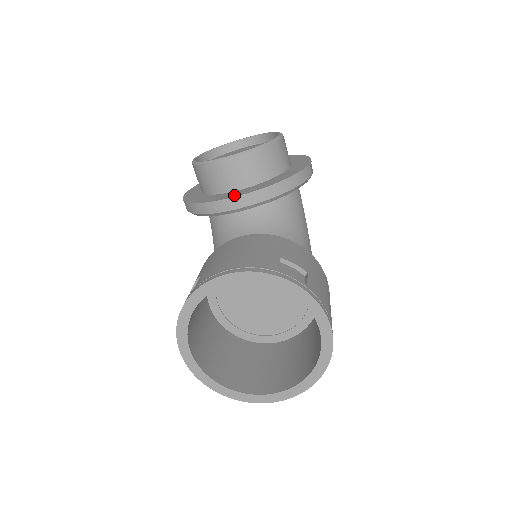
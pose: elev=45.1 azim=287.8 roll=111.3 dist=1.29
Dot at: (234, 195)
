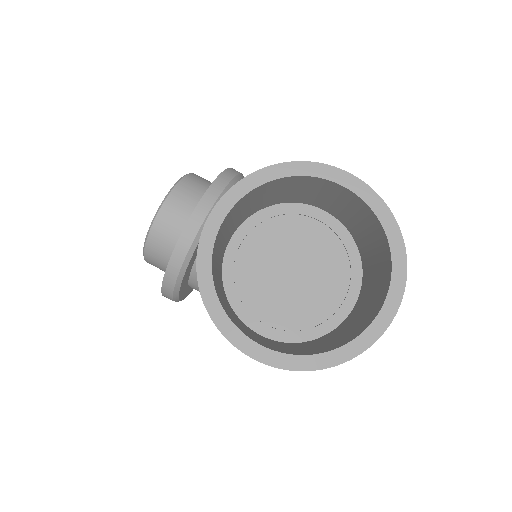
Dot at: (187, 224)
